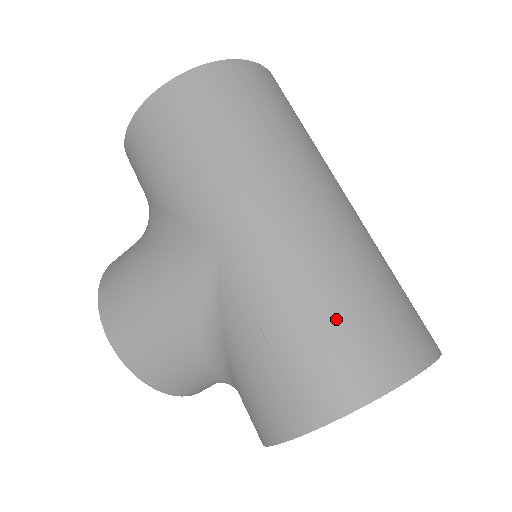
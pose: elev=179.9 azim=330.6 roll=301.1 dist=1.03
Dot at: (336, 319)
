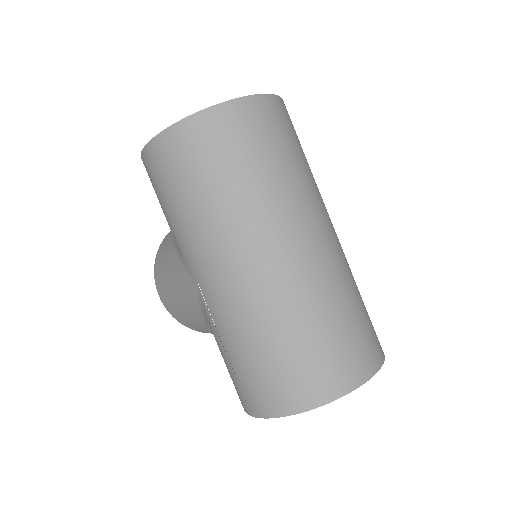
Dot at: (265, 359)
